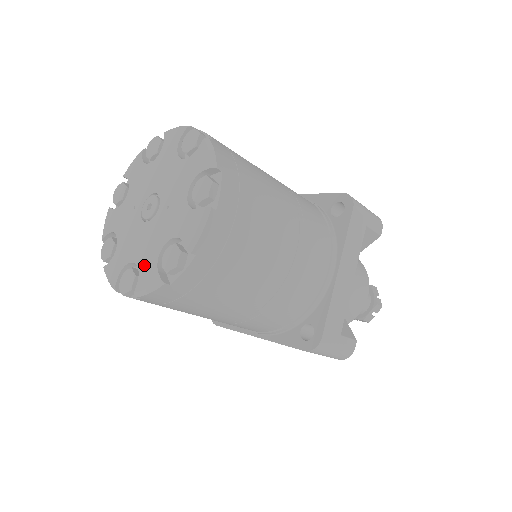
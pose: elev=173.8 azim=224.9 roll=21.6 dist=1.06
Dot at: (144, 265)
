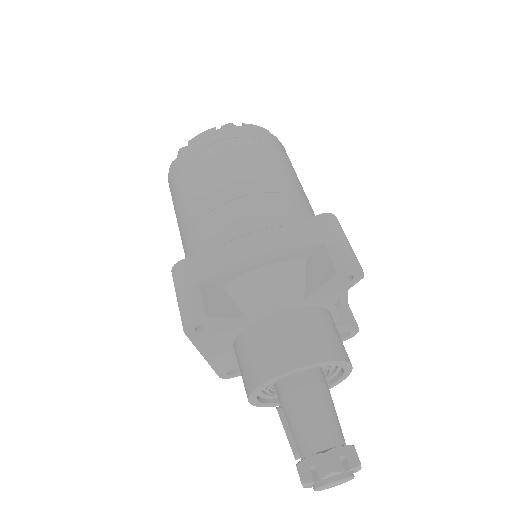
Dot at: occluded
